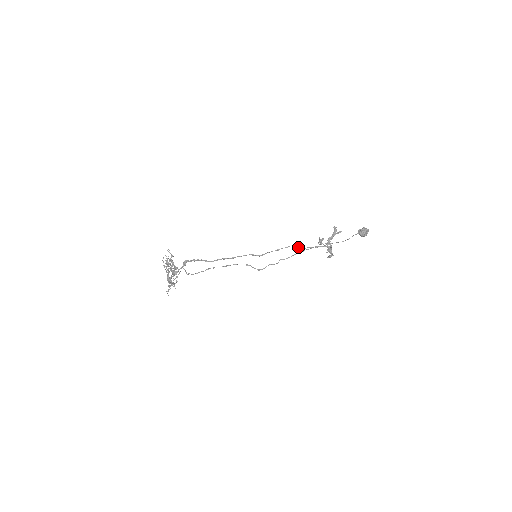
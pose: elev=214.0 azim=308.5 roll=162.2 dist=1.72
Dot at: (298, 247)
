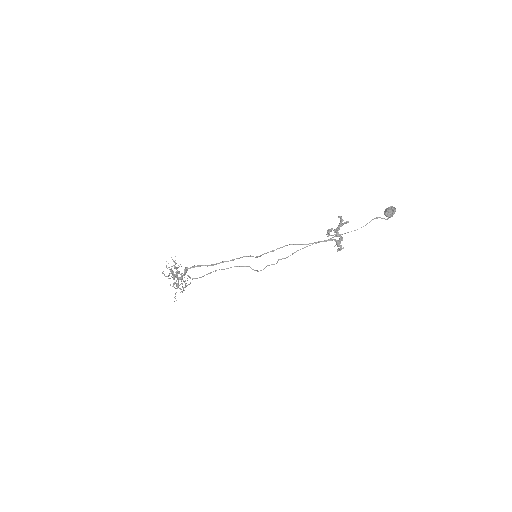
Dot at: occluded
